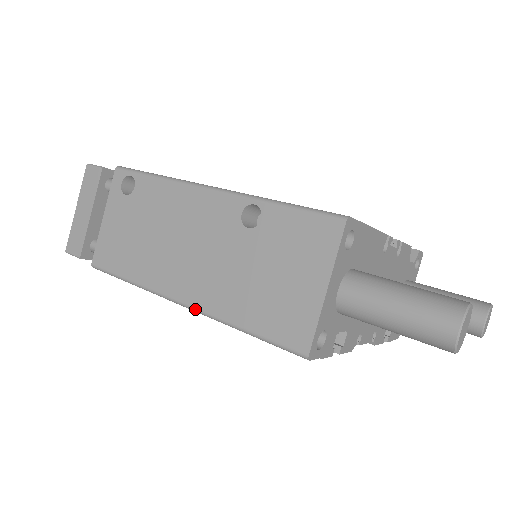
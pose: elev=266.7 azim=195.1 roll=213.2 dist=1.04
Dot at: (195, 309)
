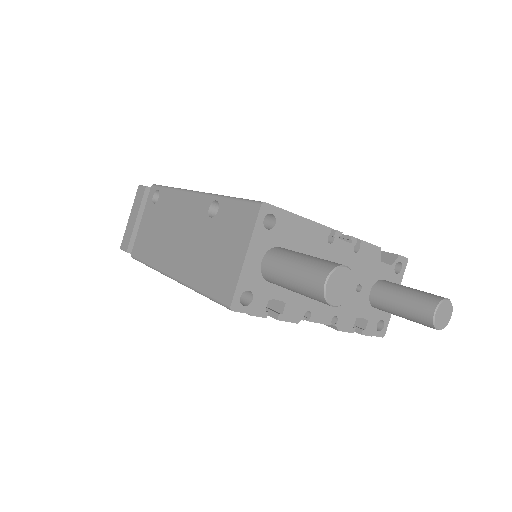
Dot at: (177, 280)
